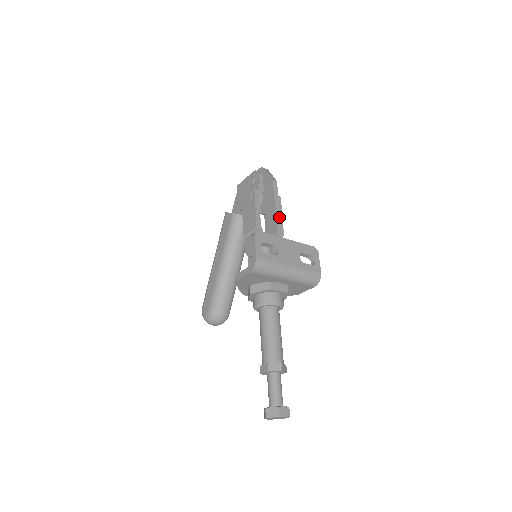
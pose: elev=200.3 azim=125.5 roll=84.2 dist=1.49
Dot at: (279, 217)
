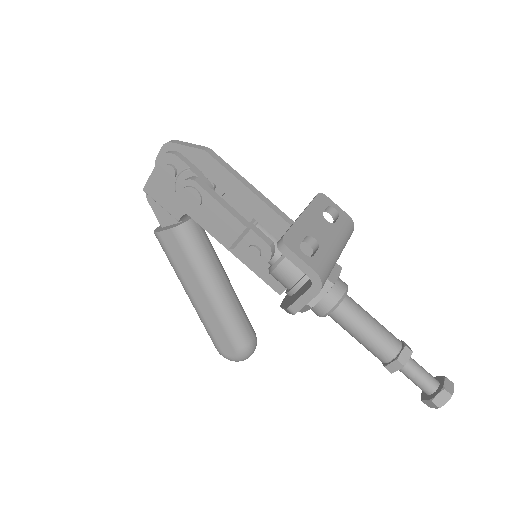
Dot at: (258, 192)
